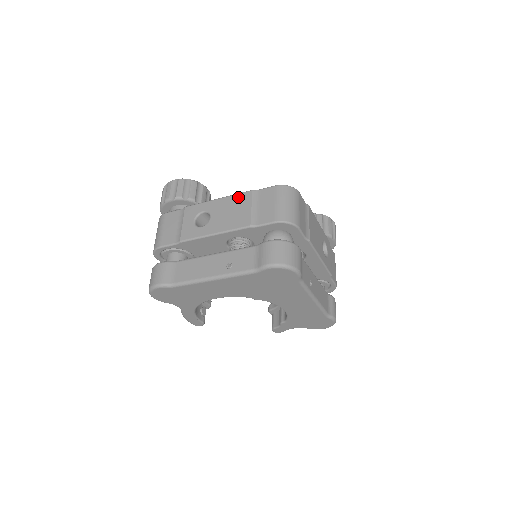
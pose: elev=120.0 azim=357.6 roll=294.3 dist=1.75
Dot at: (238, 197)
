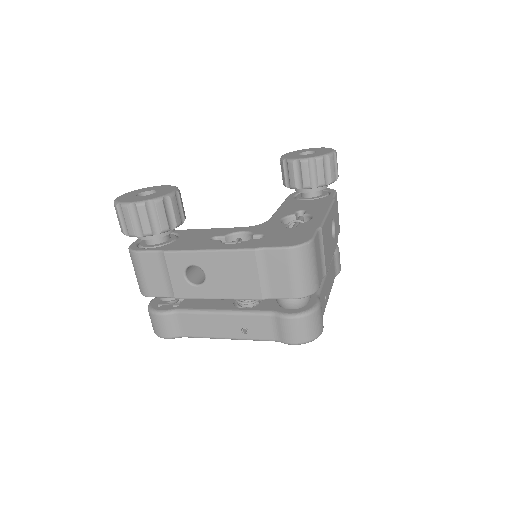
Dot at: (236, 257)
